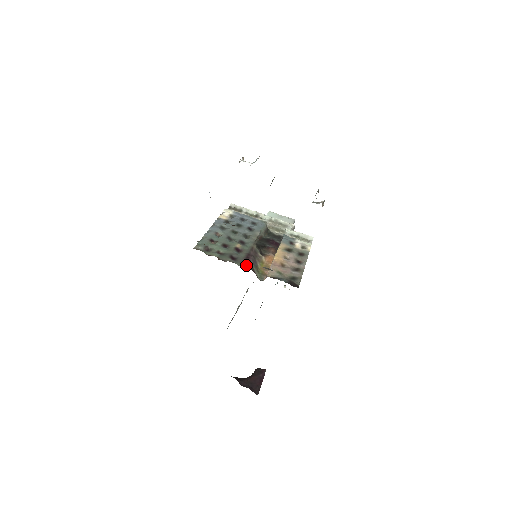
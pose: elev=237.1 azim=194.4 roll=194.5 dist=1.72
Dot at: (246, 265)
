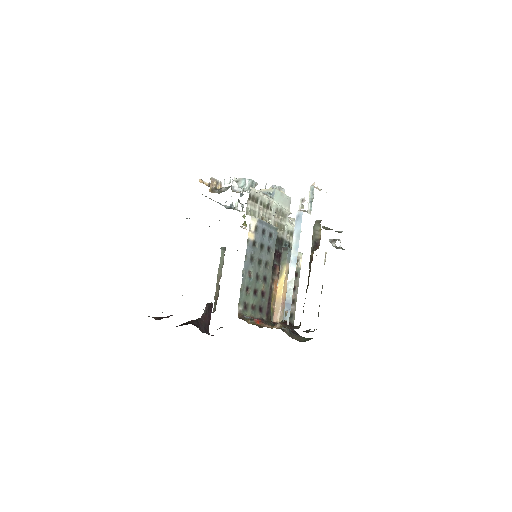
Dot at: (268, 316)
